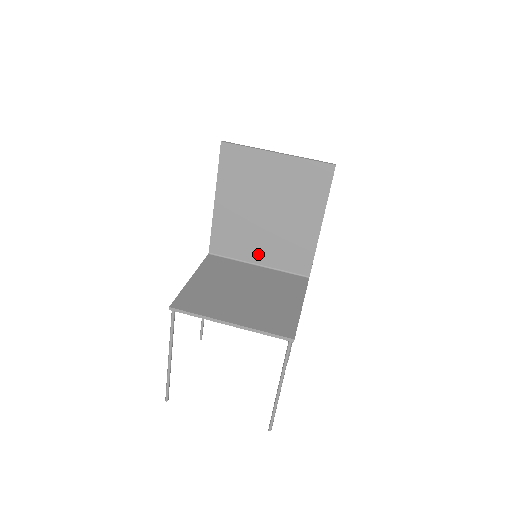
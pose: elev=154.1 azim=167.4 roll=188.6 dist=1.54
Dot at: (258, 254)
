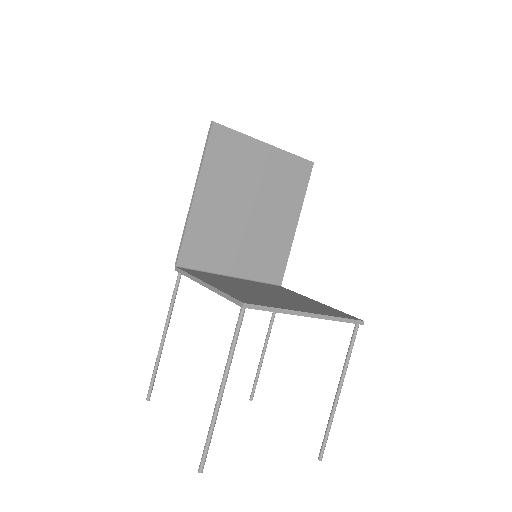
Dot at: (234, 262)
